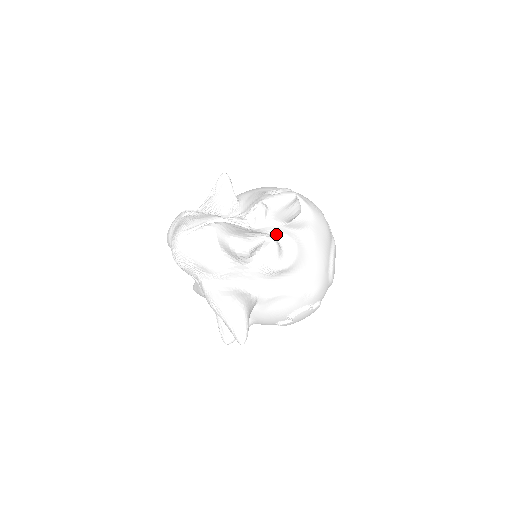
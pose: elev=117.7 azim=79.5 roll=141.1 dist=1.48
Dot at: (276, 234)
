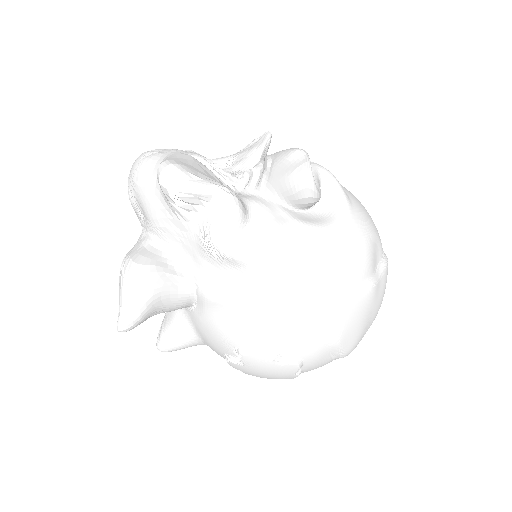
Dot at: (256, 207)
